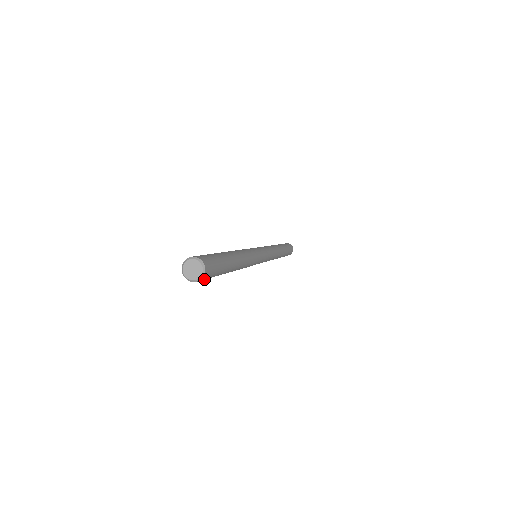
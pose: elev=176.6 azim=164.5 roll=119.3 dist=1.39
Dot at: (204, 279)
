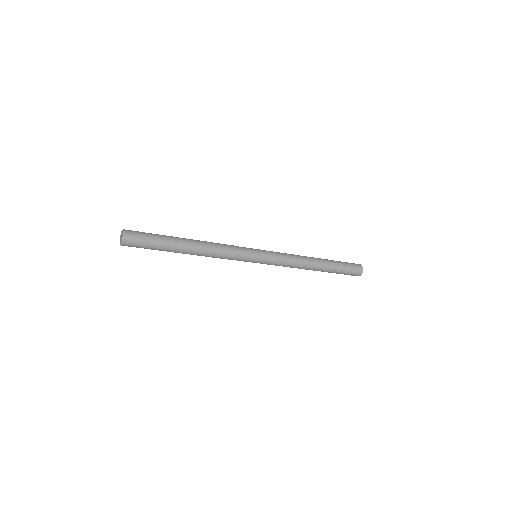
Dot at: (136, 243)
